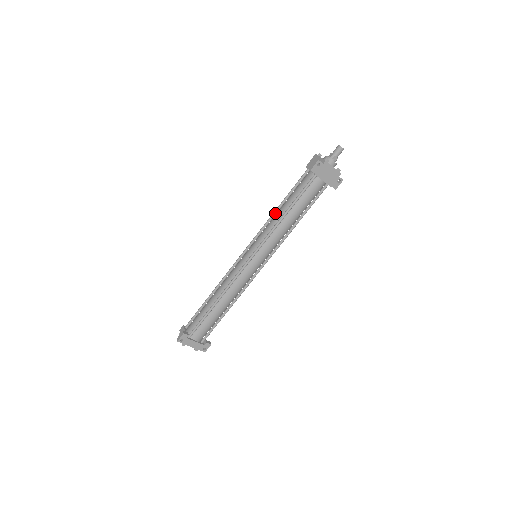
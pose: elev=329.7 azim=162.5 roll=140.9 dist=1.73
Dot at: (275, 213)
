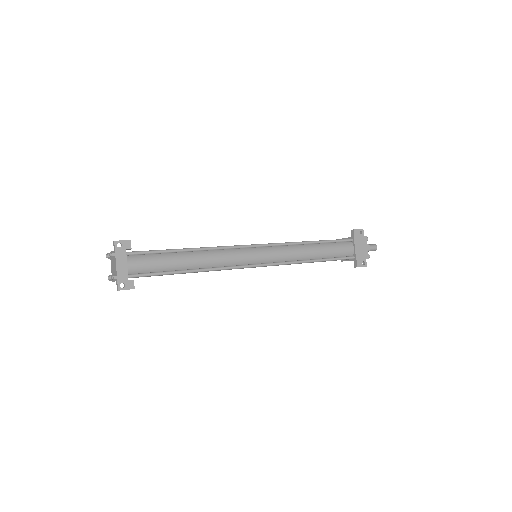
Dot at: occluded
